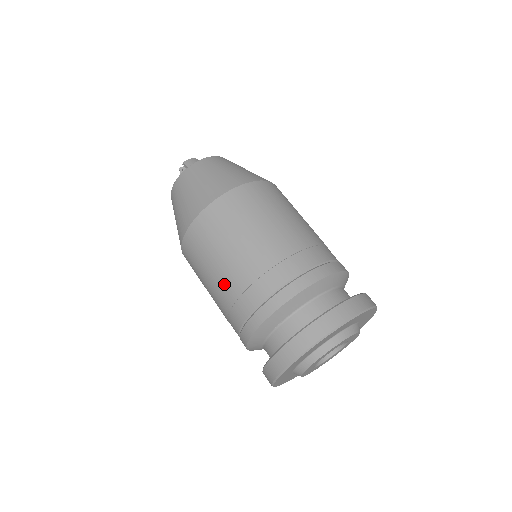
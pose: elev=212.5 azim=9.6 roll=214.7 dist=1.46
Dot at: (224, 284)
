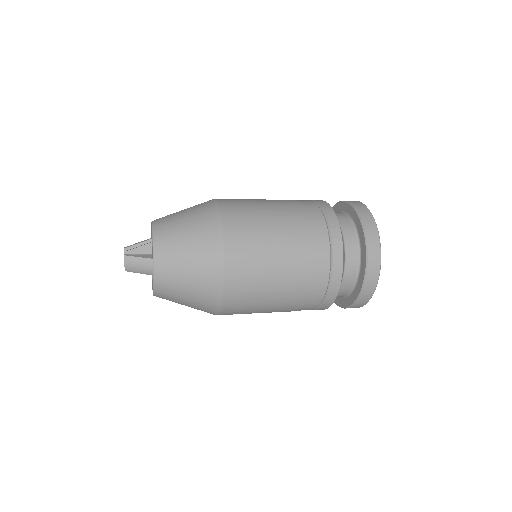
Dot at: occluded
